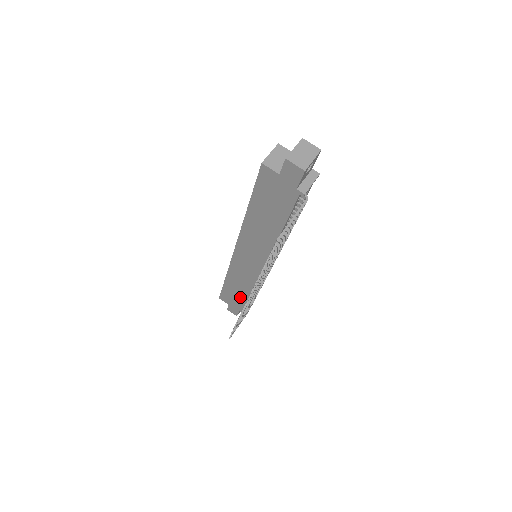
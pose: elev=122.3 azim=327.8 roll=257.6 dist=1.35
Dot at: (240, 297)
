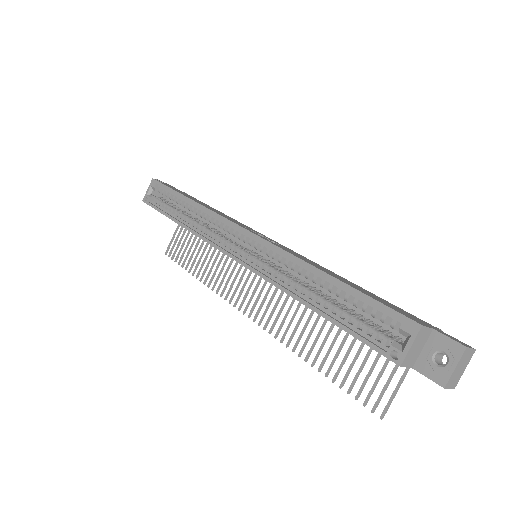
Dot at: occluded
